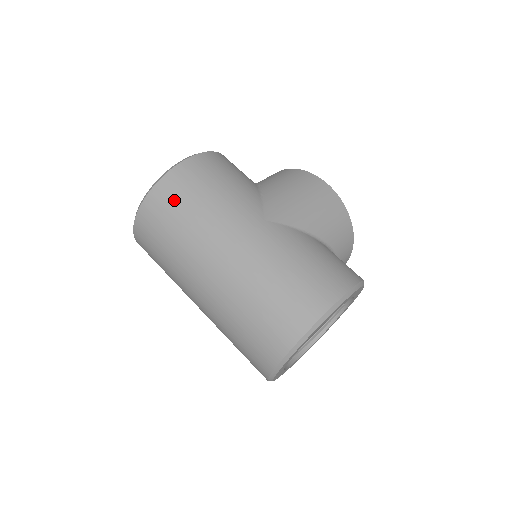
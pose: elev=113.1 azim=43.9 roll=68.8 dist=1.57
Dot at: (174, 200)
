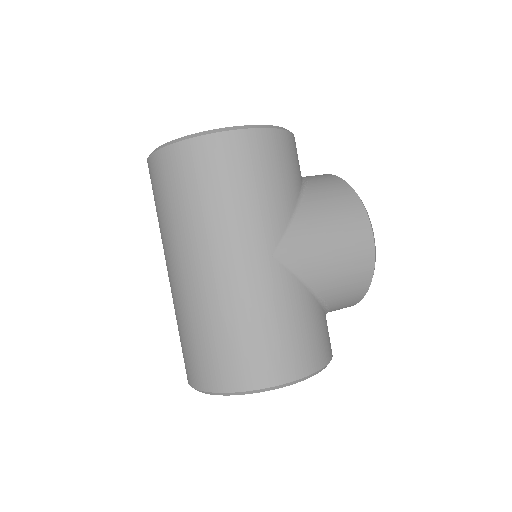
Dot at: (196, 172)
